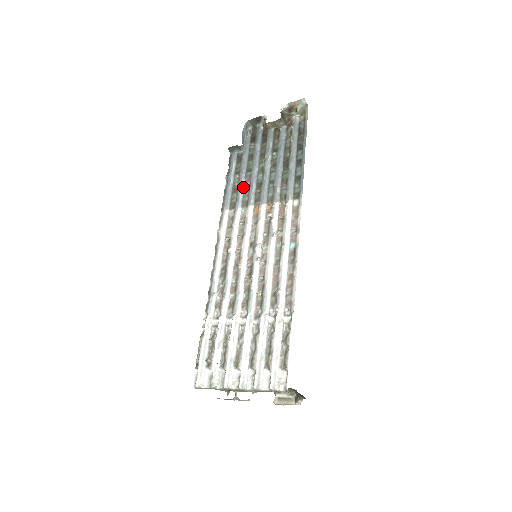
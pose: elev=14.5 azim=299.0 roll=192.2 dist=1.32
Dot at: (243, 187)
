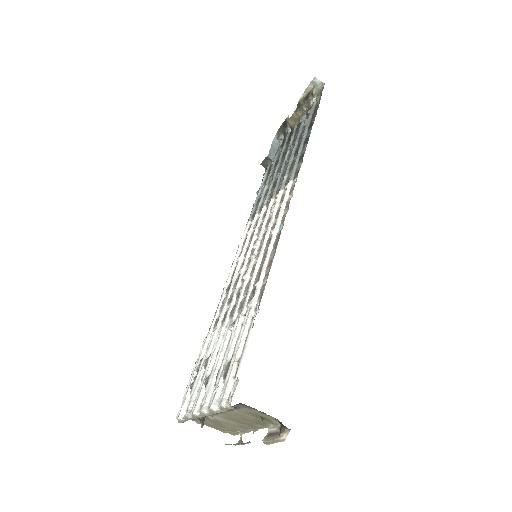
Dot at: (264, 193)
